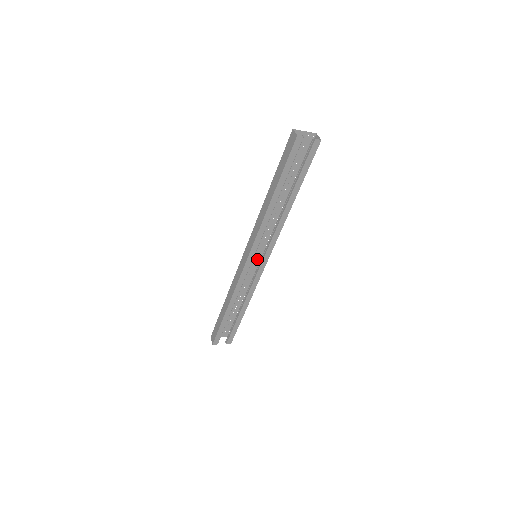
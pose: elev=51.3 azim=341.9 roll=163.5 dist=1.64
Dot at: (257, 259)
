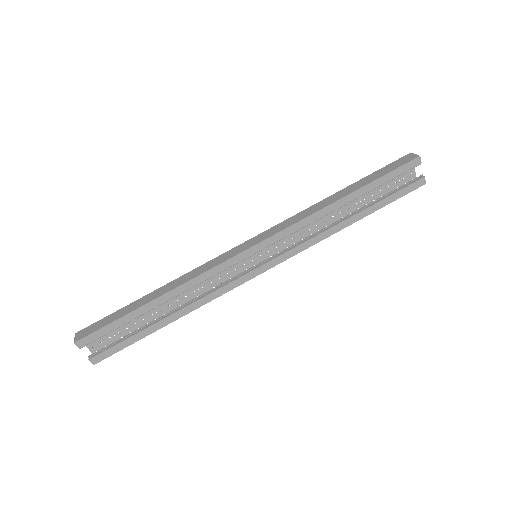
Dot at: (246, 265)
